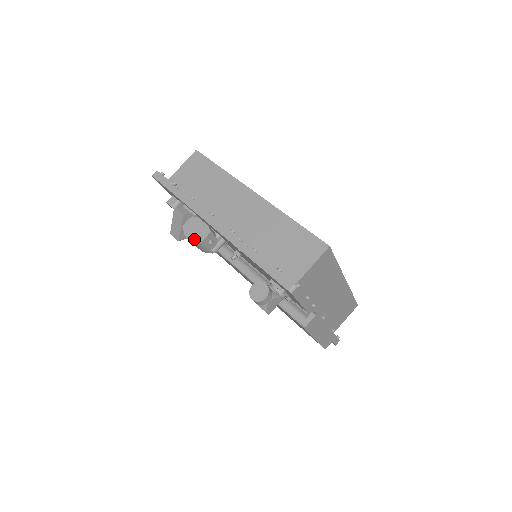
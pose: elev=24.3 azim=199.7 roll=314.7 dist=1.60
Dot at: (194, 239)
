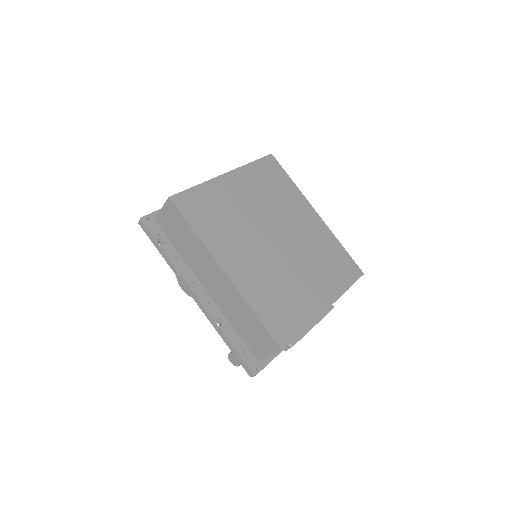
Dot at: (186, 292)
